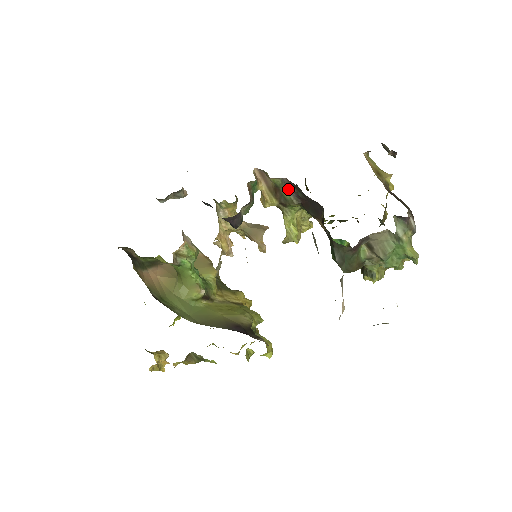
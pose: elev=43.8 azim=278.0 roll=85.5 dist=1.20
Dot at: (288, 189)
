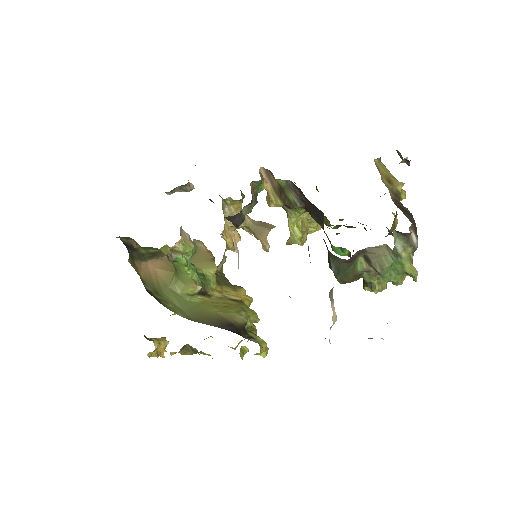
Dot at: (292, 191)
